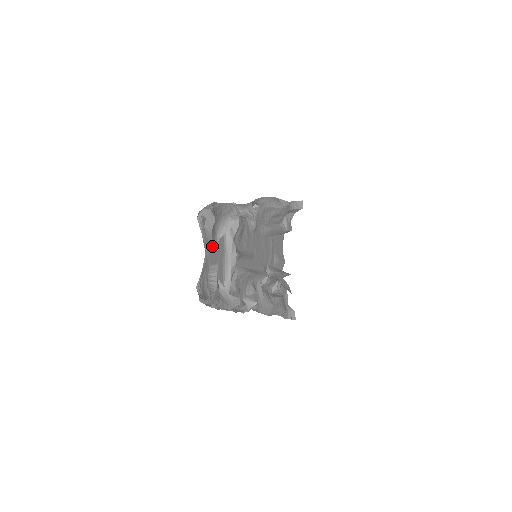
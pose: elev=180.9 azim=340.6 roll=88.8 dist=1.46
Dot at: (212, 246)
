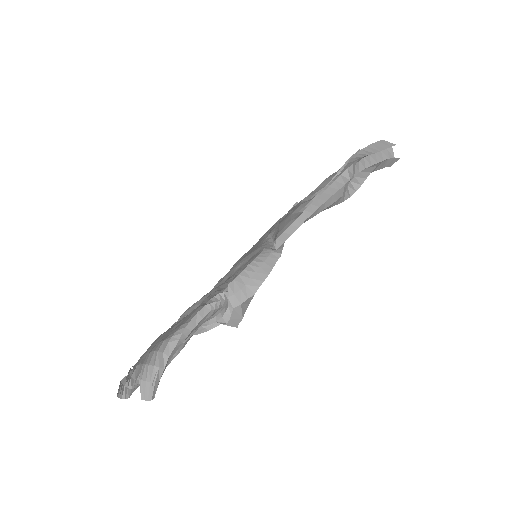
Dot at: occluded
